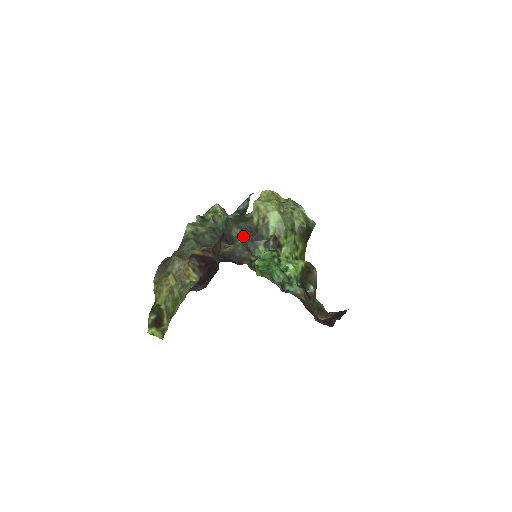
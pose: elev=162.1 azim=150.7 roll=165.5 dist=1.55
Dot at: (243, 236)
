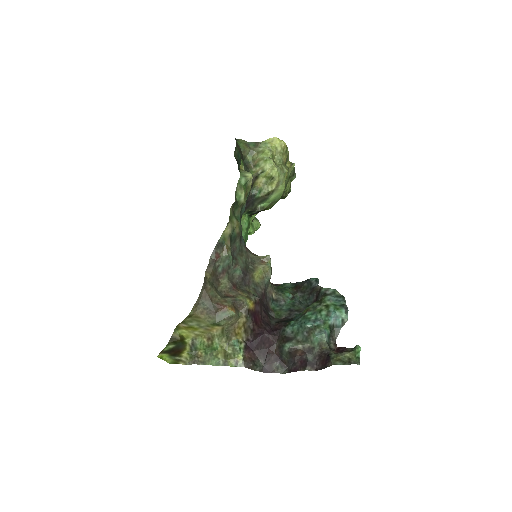
Dot at: occluded
